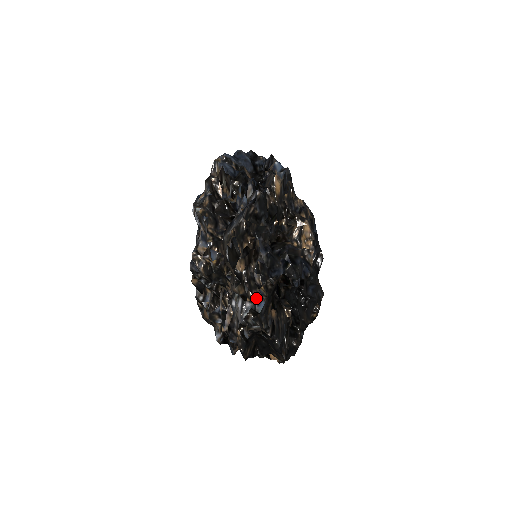
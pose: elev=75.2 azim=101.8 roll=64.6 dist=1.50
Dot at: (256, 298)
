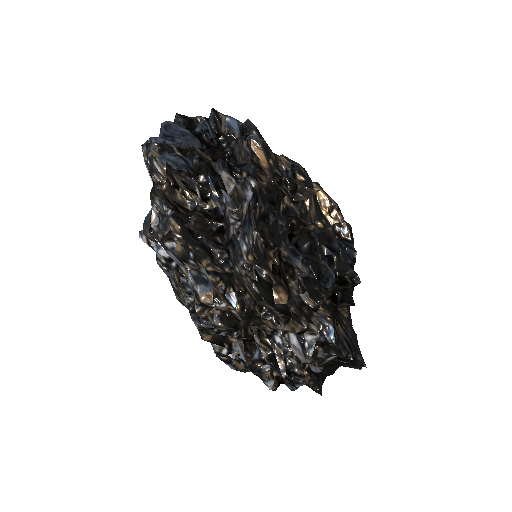
Dot at: (320, 327)
